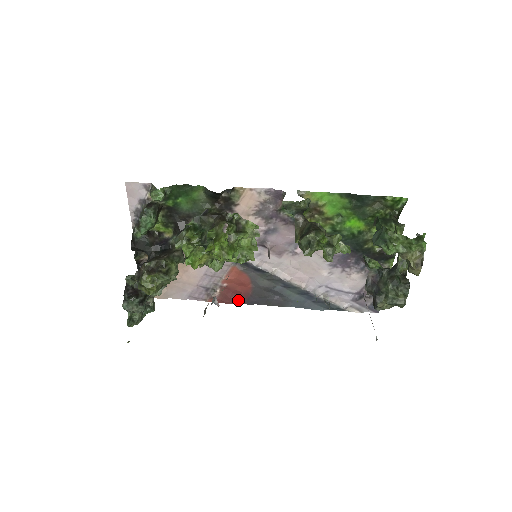
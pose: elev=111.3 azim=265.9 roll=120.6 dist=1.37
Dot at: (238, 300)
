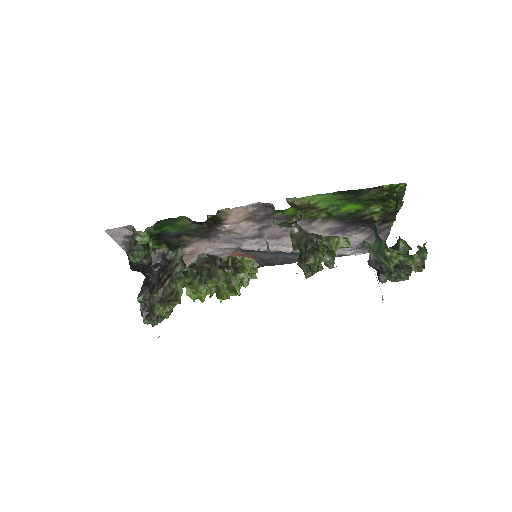
Dot at: occluded
